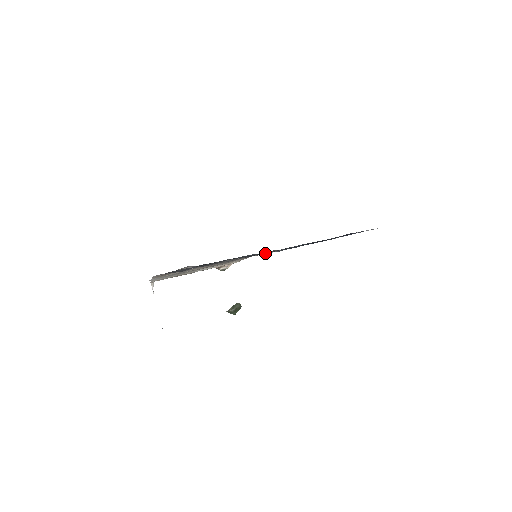
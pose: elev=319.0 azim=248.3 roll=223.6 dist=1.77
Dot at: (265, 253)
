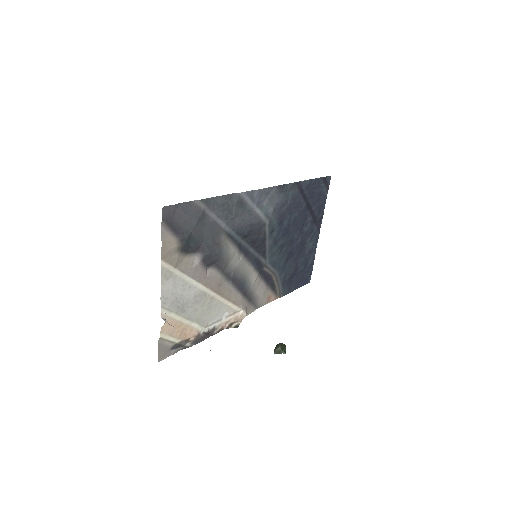
Dot at: (258, 190)
